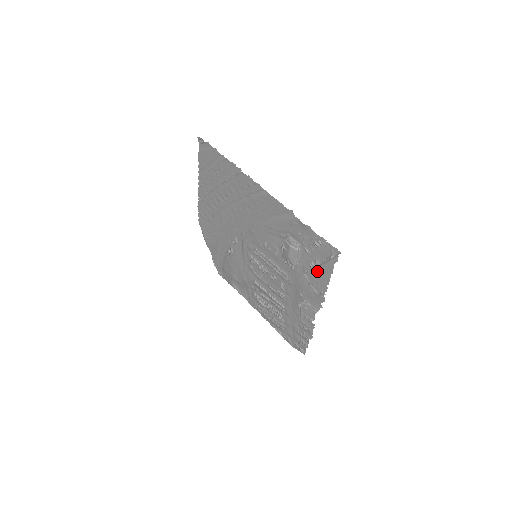
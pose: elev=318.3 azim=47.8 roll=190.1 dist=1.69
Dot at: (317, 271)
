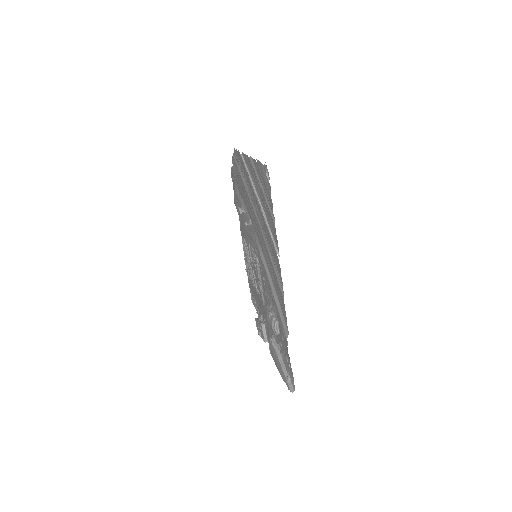
Dot at: (277, 358)
